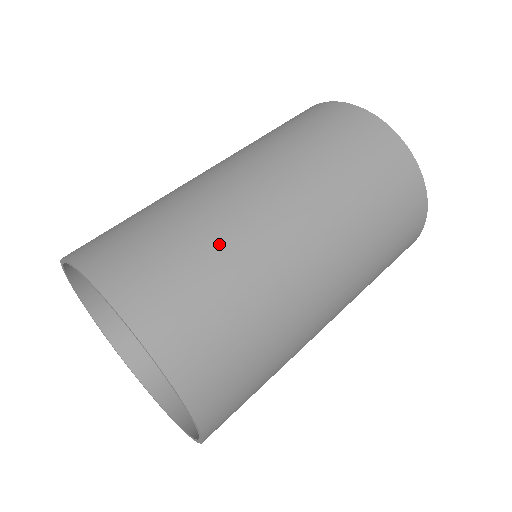
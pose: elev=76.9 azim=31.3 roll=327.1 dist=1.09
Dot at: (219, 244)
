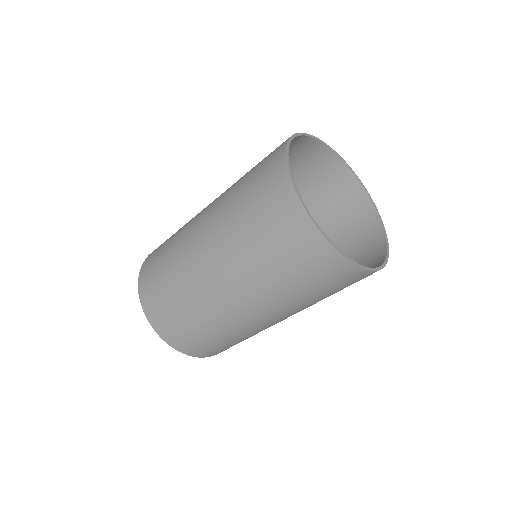
Dot at: (189, 303)
